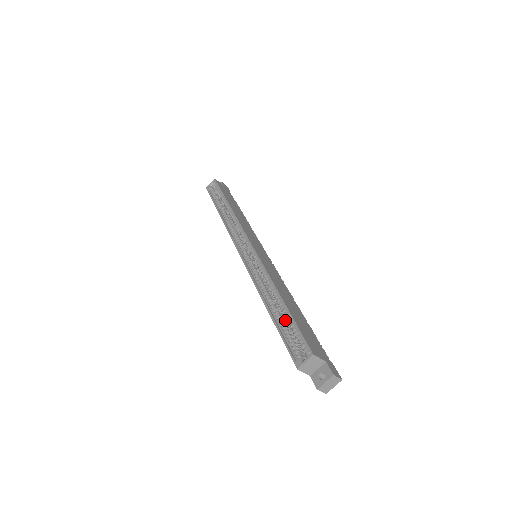
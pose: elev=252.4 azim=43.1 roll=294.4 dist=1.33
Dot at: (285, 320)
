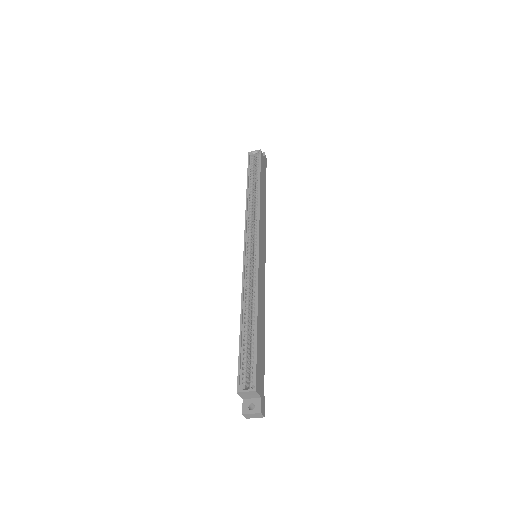
Dot at: (249, 340)
